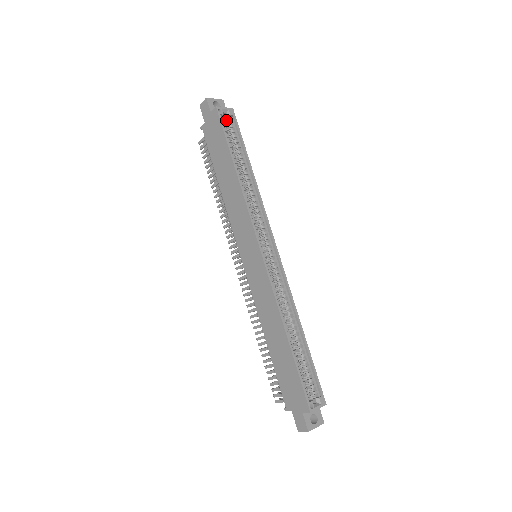
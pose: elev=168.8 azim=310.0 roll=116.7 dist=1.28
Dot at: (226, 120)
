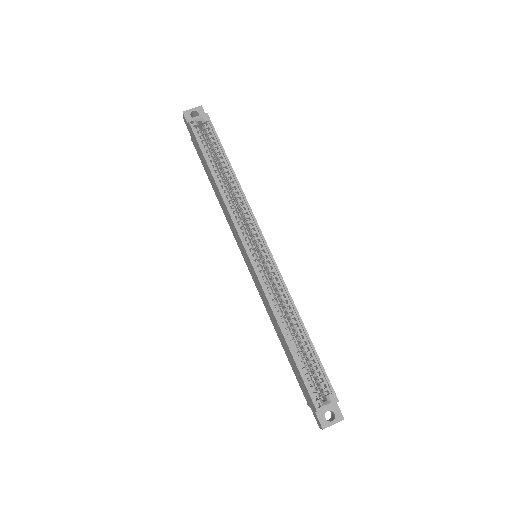
Dot at: (203, 127)
